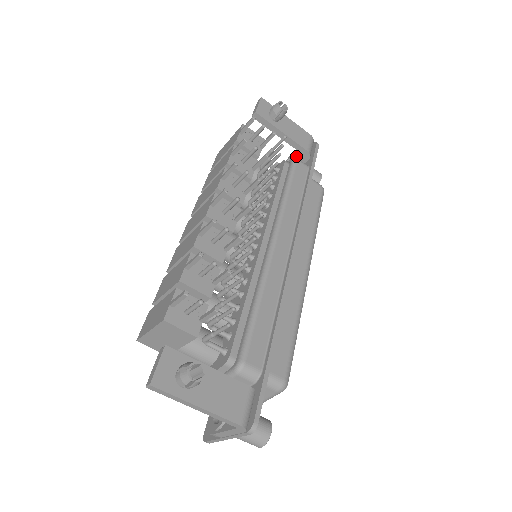
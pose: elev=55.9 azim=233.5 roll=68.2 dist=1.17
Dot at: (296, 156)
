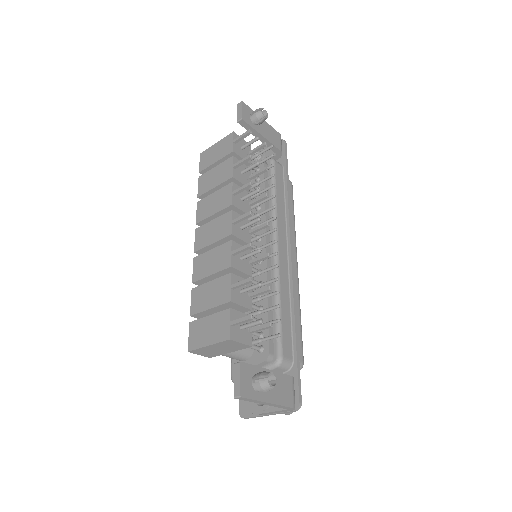
Dot at: occluded
